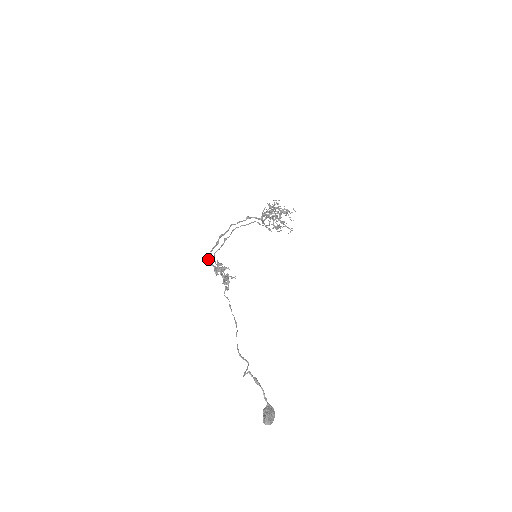
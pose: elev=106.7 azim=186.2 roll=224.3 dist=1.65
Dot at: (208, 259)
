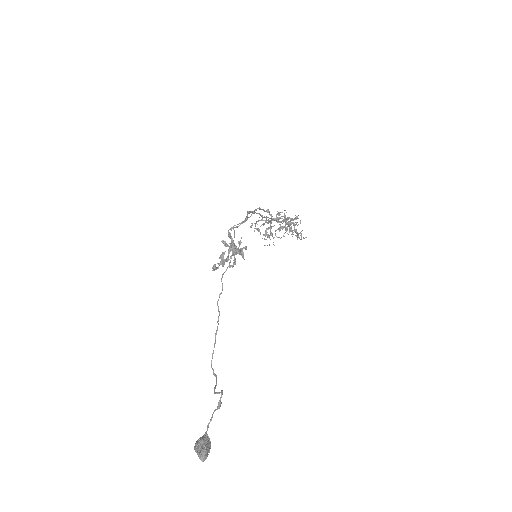
Dot at: (231, 229)
